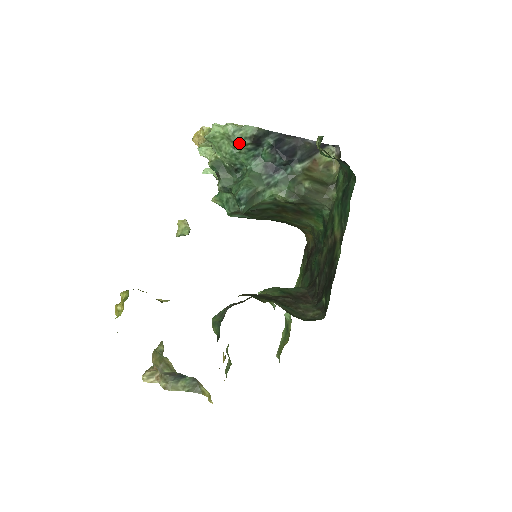
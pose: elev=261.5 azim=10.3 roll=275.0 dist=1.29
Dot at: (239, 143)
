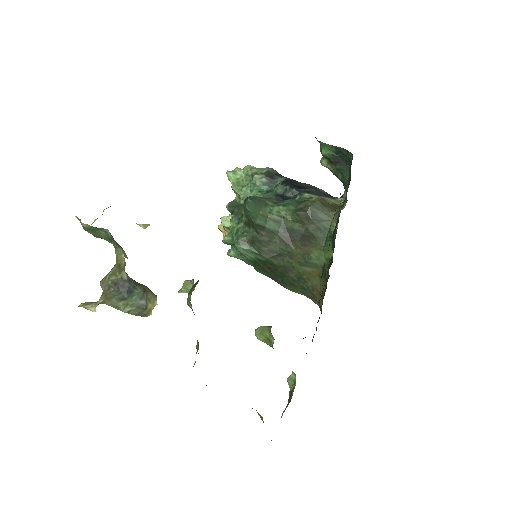
Dot at: (255, 175)
